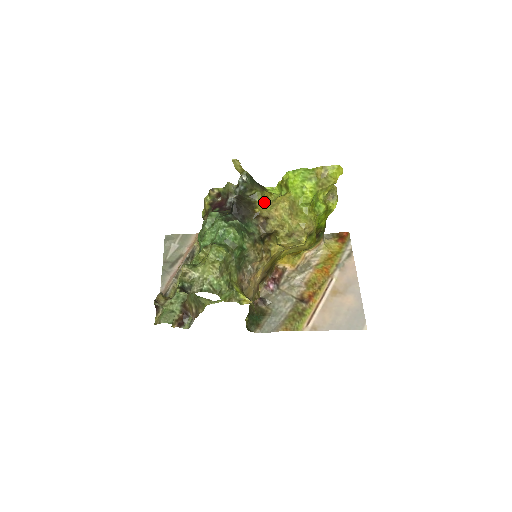
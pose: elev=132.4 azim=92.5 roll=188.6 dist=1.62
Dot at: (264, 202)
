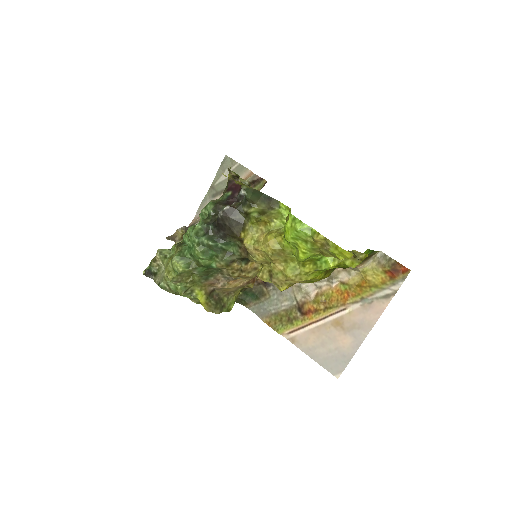
Dot at: (259, 226)
